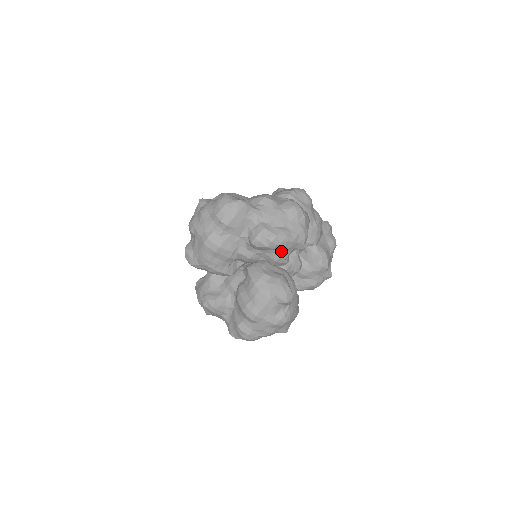
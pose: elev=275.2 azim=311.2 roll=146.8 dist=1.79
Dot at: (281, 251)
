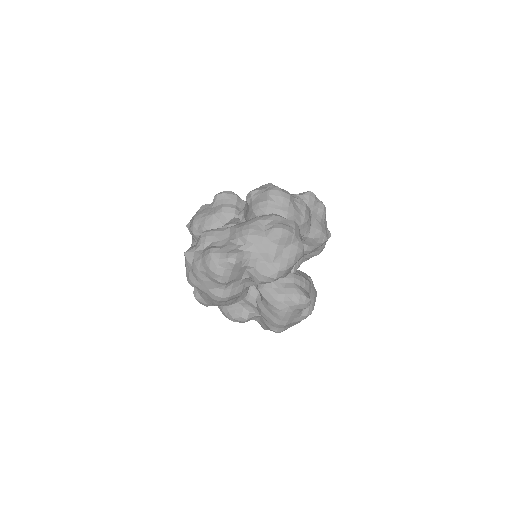
Dot at: occluded
